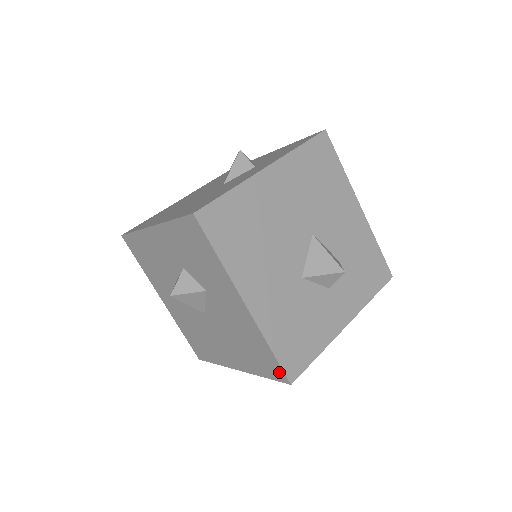
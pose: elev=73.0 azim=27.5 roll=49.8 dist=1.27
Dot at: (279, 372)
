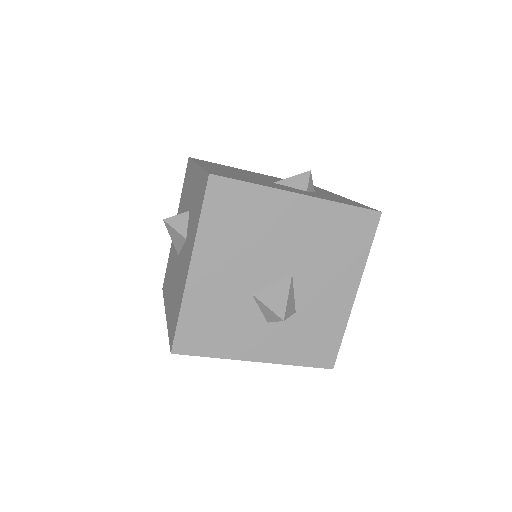
Dot at: (173, 337)
